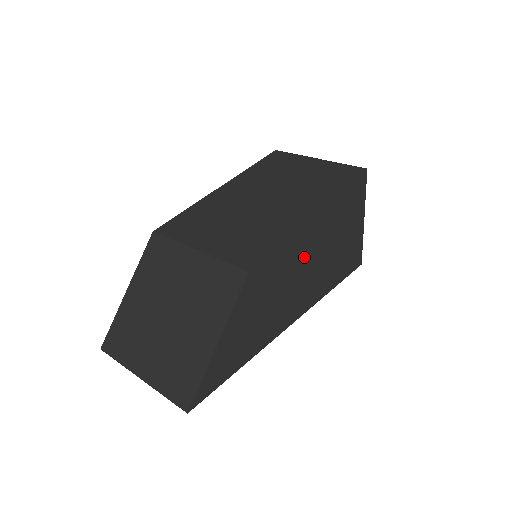
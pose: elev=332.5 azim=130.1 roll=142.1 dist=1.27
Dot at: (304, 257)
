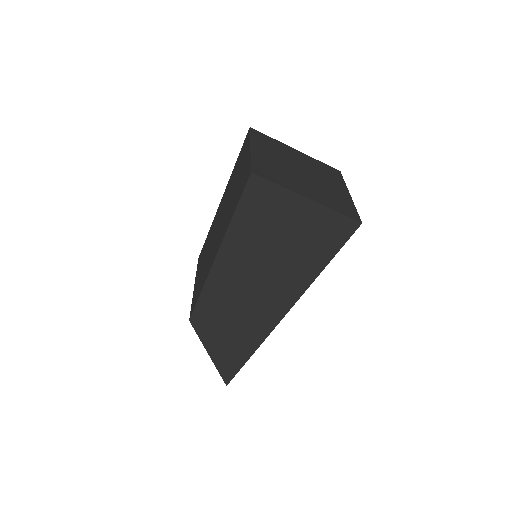
Dot at: (241, 281)
